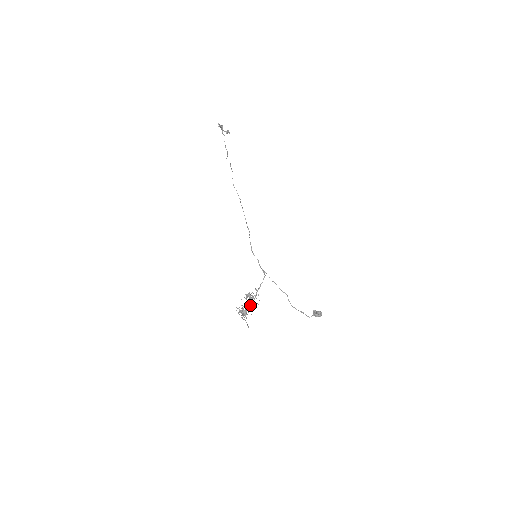
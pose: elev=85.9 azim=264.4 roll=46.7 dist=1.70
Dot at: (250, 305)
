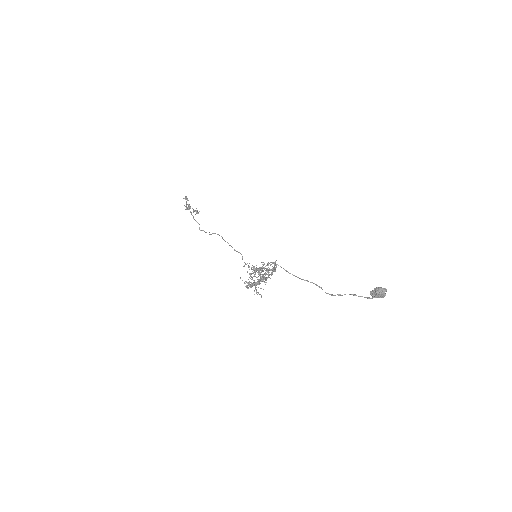
Dot at: (262, 278)
